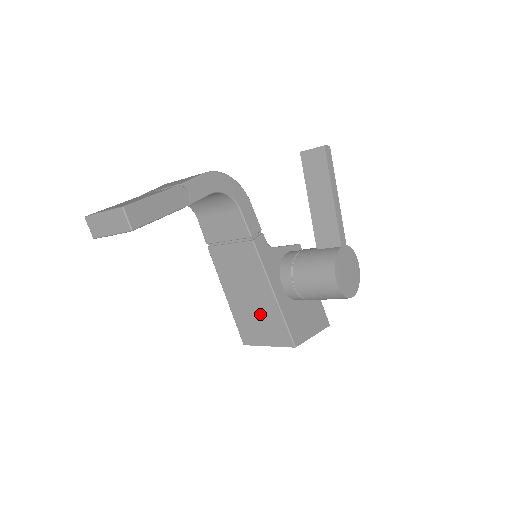
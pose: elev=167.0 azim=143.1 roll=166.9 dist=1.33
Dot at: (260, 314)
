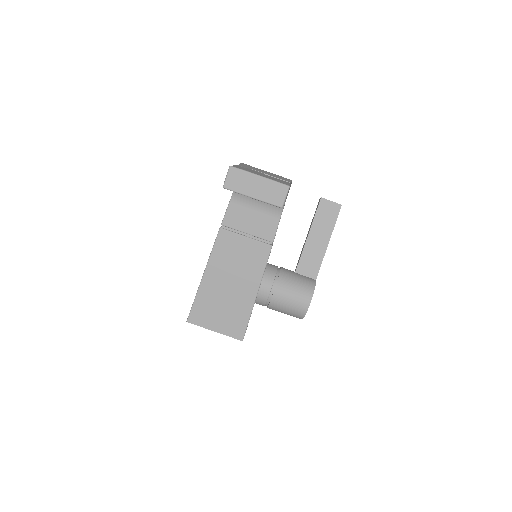
Dot at: (229, 303)
